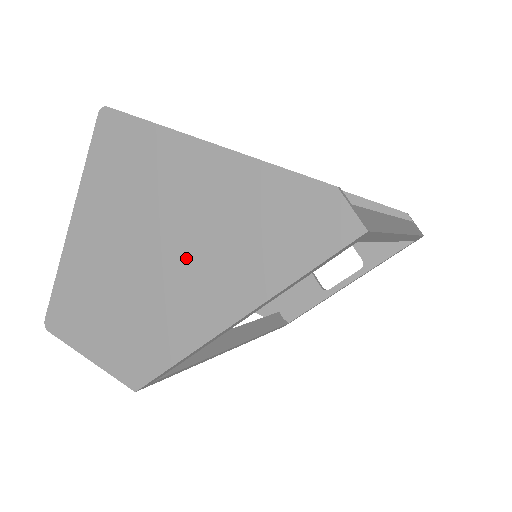
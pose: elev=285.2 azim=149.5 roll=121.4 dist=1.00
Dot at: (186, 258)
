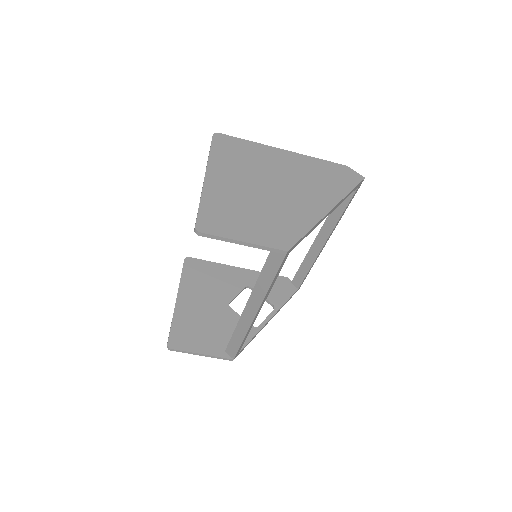
Dot at: (293, 188)
